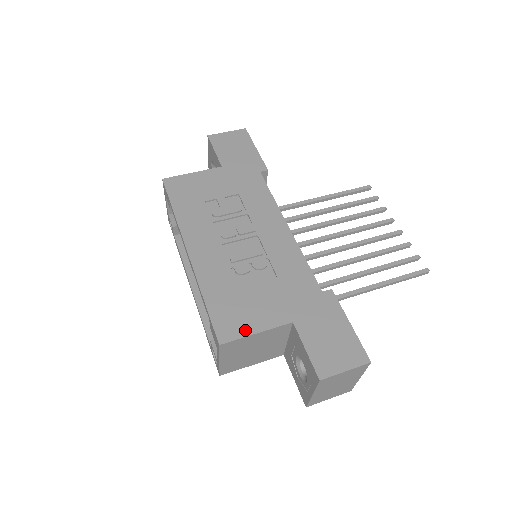
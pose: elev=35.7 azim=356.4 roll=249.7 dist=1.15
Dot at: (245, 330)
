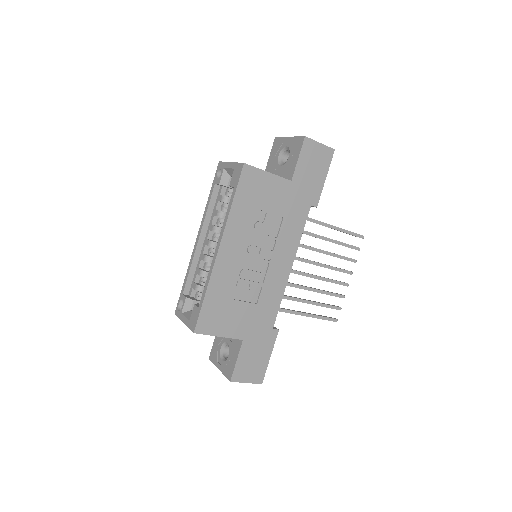
Dot at: (214, 331)
